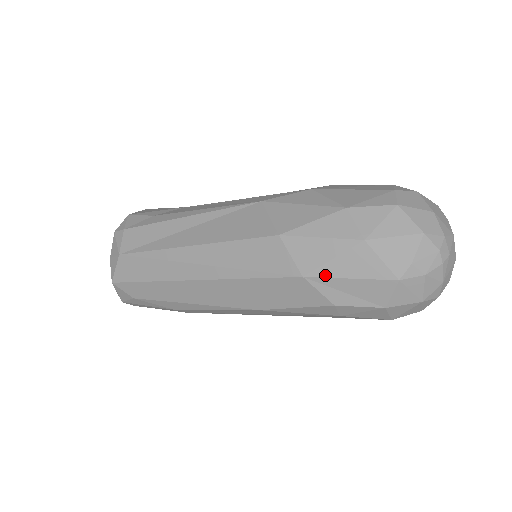
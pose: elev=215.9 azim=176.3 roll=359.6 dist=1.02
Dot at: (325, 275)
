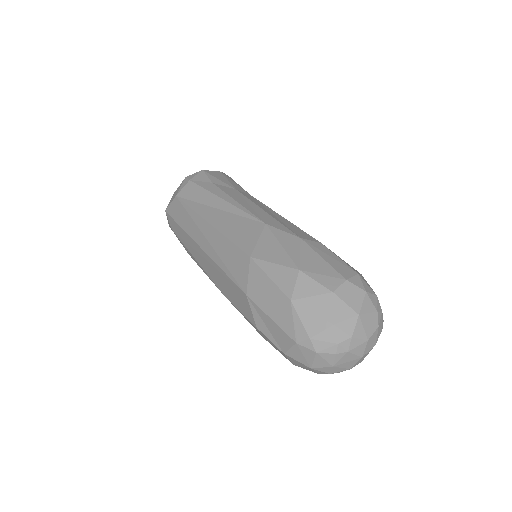
Dot at: (258, 304)
